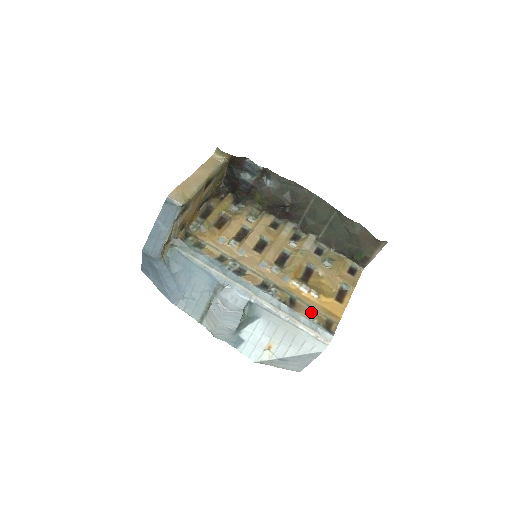
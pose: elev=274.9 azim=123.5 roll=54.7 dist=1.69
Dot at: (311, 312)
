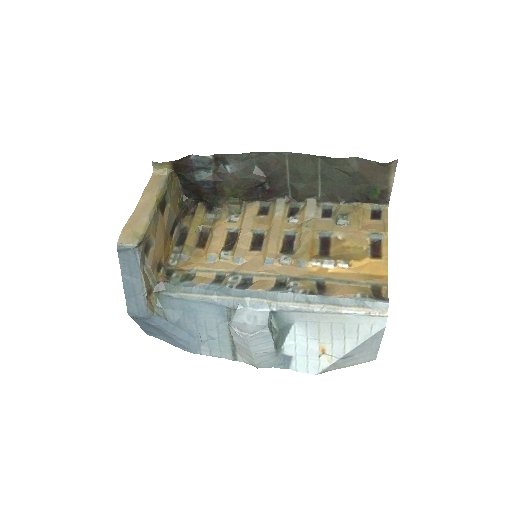
Dot at: (348, 287)
